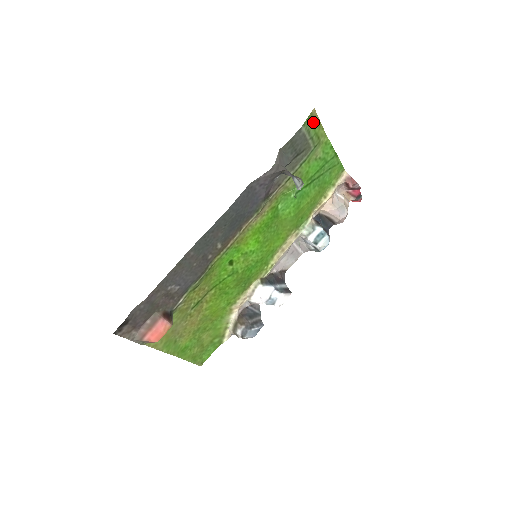
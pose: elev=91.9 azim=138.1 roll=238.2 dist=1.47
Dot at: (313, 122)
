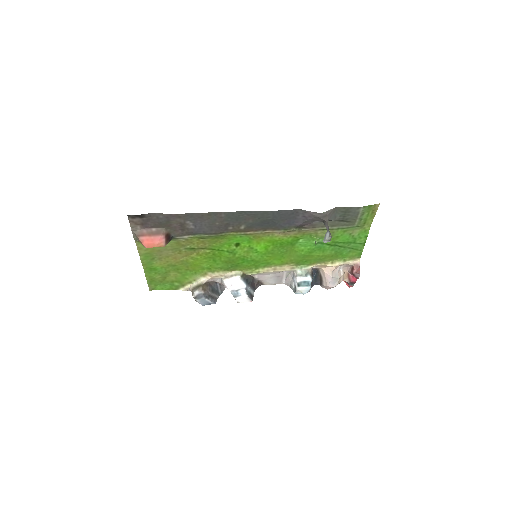
Dot at: (371, 211)
